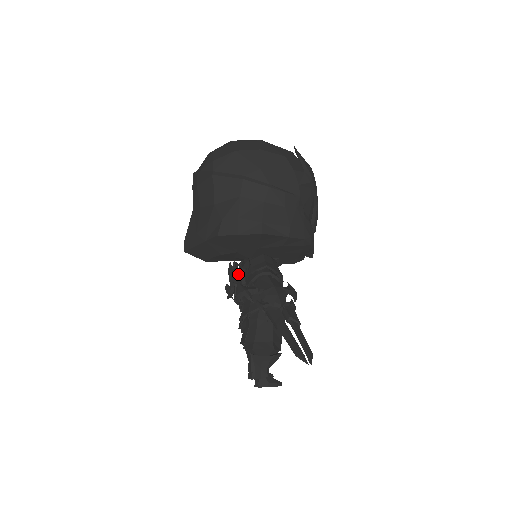
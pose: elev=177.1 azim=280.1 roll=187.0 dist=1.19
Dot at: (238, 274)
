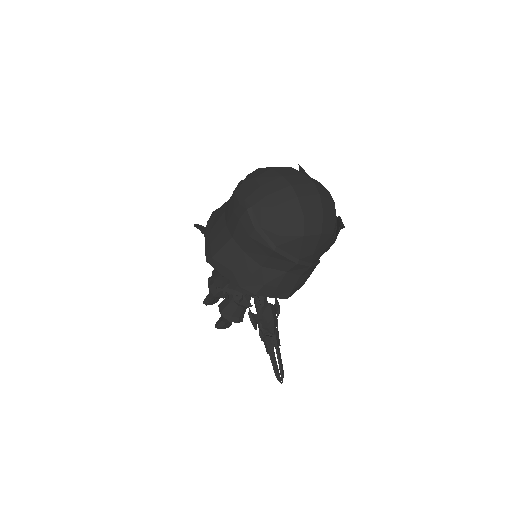
Dot at: (247, 293)
